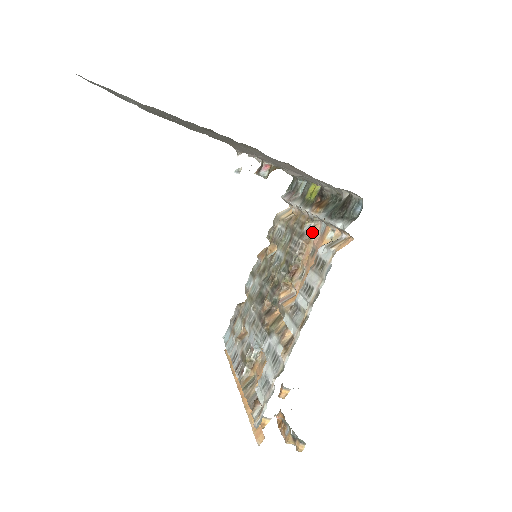
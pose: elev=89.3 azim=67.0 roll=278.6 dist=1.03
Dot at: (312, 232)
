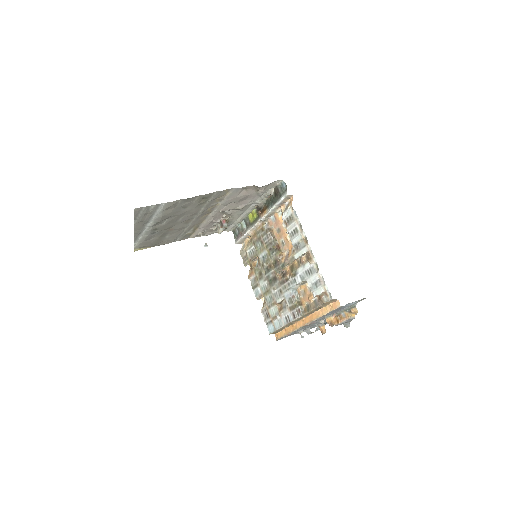
Dot at: (270, 225)
